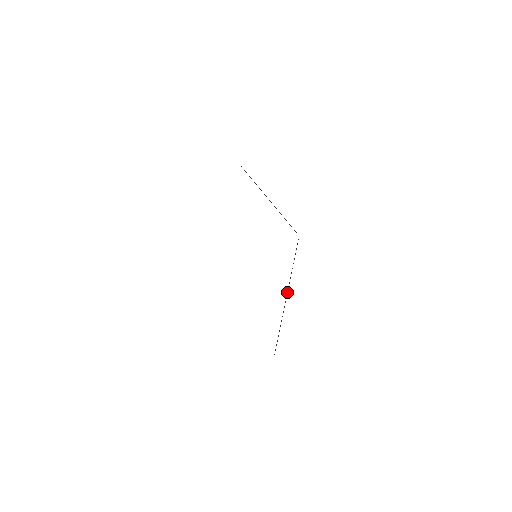
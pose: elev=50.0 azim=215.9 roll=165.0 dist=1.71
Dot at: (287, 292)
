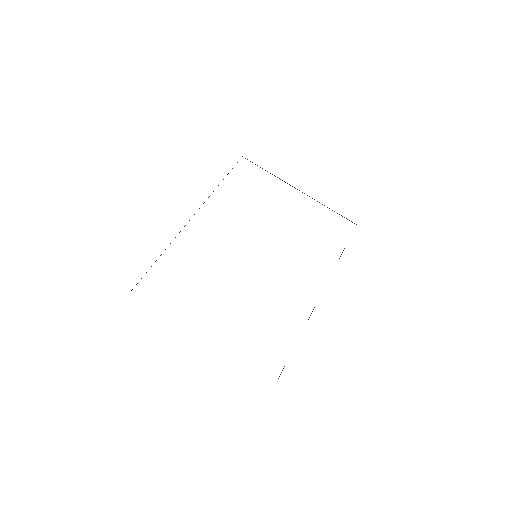
Dot at: occluded
